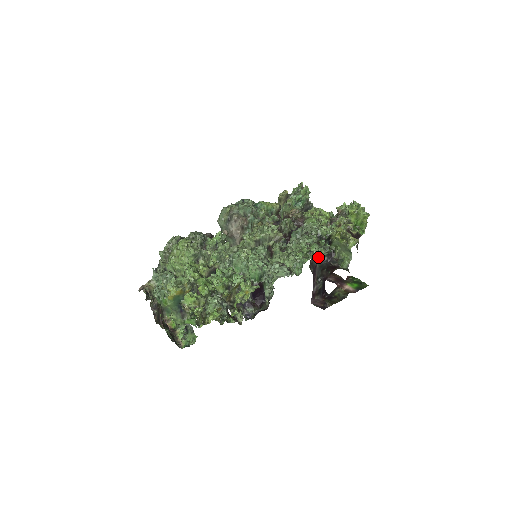
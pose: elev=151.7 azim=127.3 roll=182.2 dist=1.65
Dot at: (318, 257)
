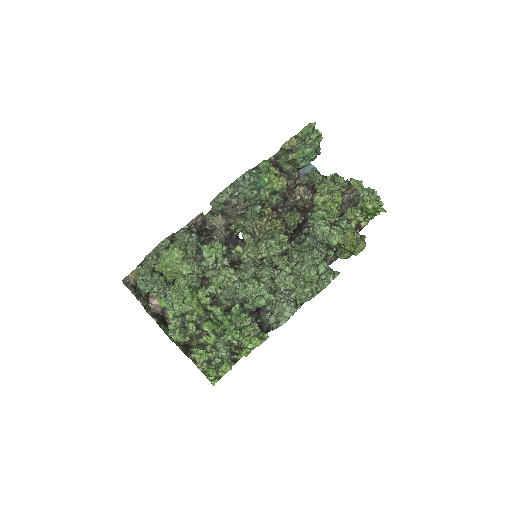
Dot at: occluded
